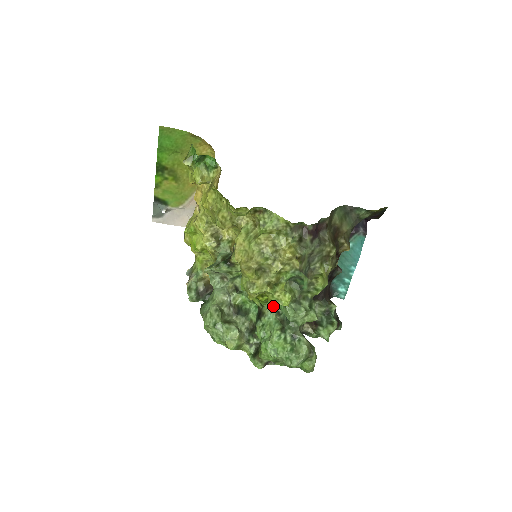
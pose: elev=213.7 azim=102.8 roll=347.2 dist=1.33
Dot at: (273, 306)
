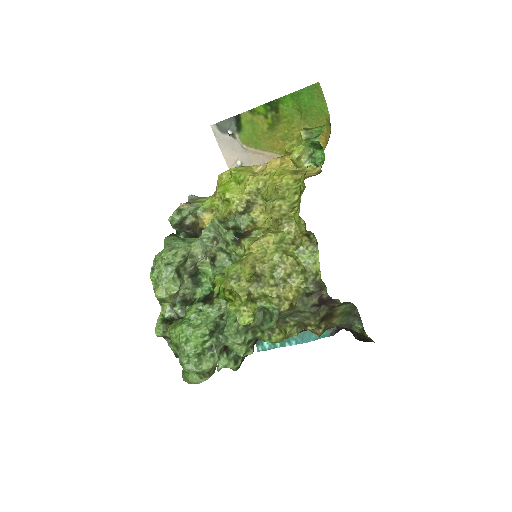
Dot at: (225, 307)
